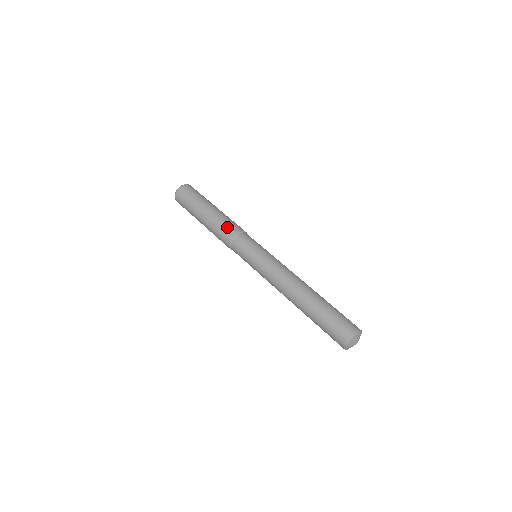
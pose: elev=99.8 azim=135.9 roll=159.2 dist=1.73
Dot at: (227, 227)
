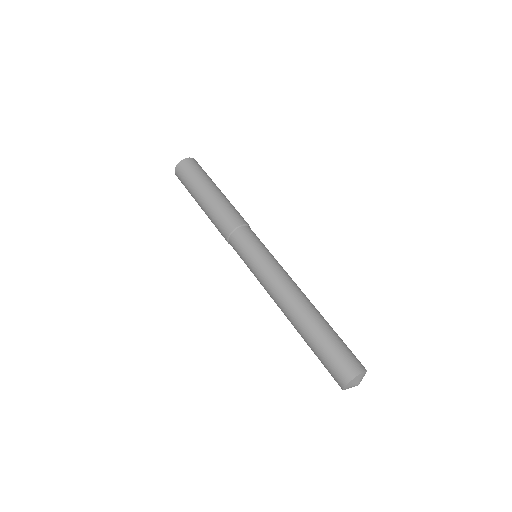
Dot at: (228, 216)
